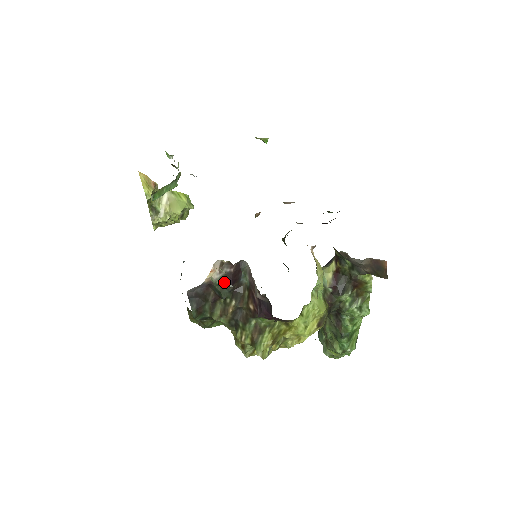
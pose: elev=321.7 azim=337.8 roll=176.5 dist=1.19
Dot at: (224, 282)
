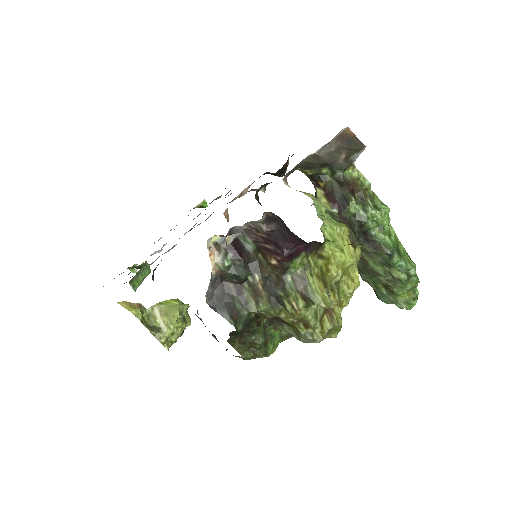
Dot at: (231, 261)
